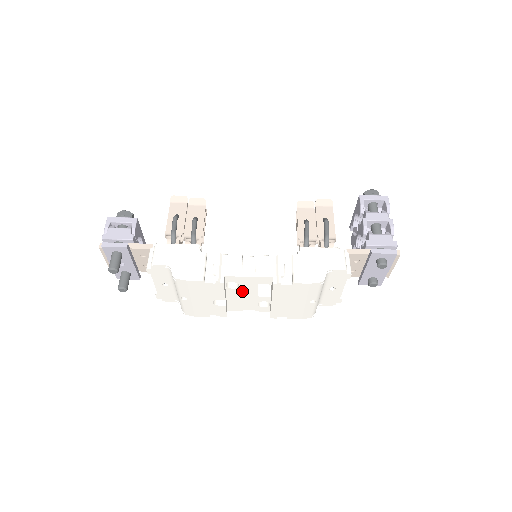
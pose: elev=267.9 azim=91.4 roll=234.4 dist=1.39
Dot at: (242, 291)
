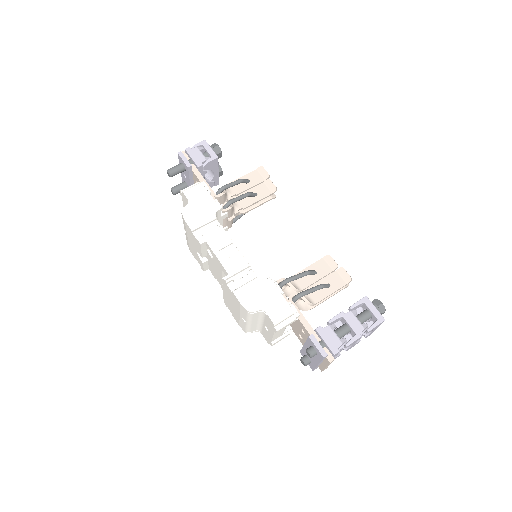
Dot at: (215, 264)
